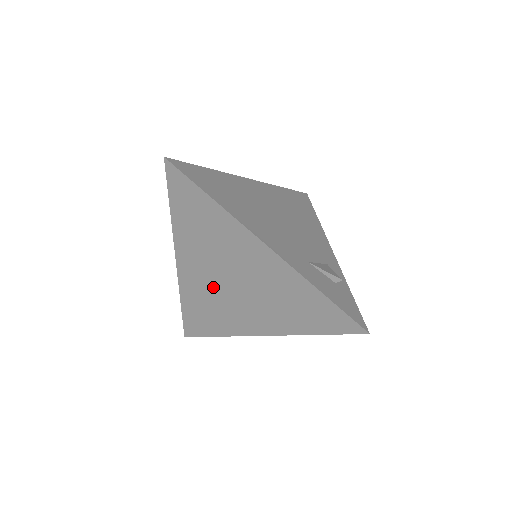
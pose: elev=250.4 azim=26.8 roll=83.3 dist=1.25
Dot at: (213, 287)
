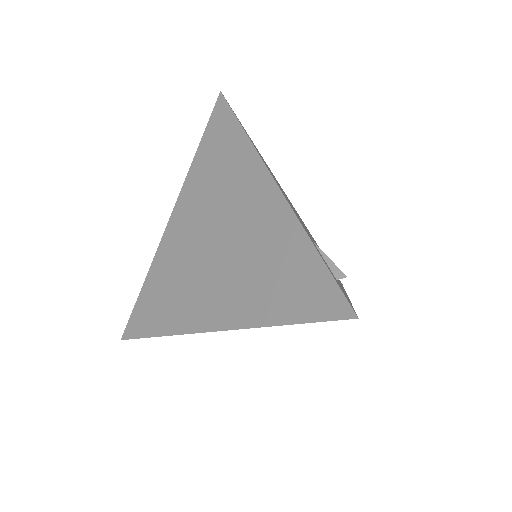
Dot at: (190, 252)
